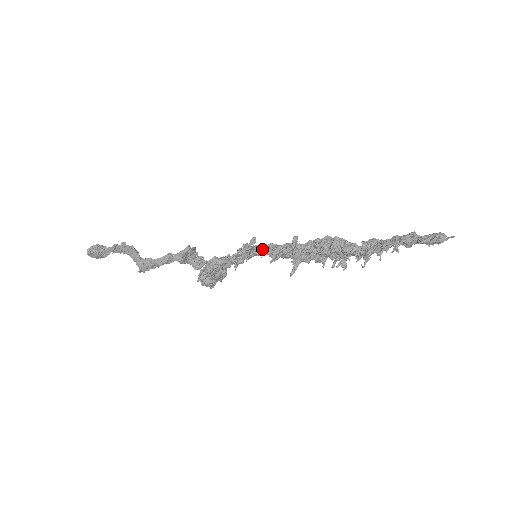
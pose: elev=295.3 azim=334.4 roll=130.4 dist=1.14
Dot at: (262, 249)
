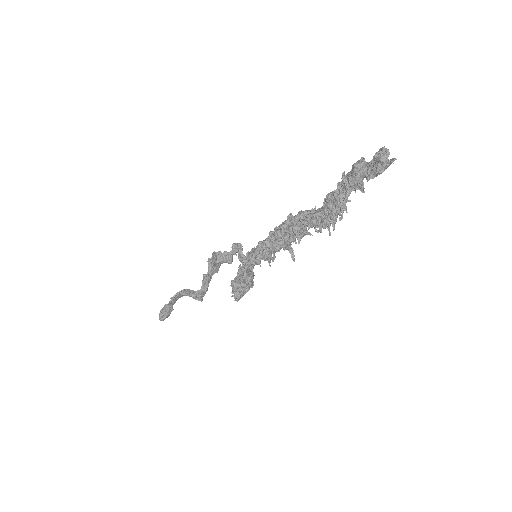
Dot at: (254, 264)
